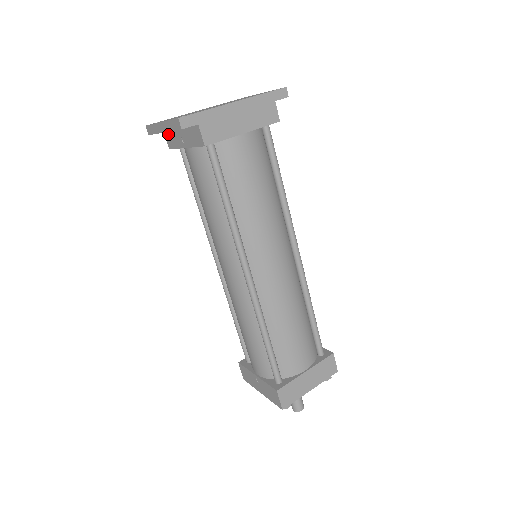
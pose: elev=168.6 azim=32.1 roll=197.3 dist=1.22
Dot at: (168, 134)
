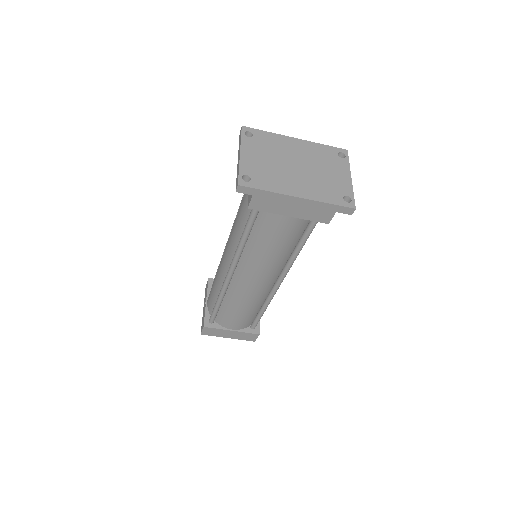
Dot at: occluded
